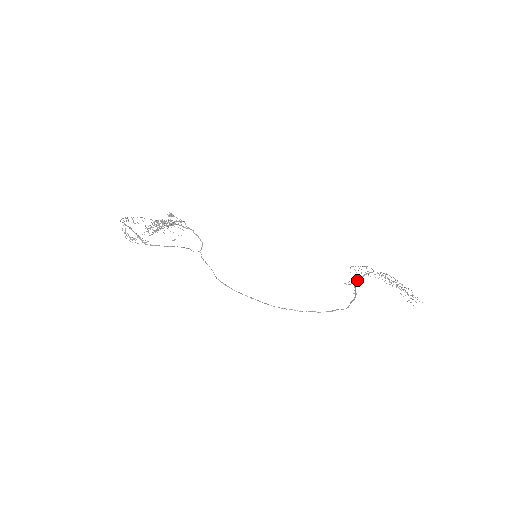
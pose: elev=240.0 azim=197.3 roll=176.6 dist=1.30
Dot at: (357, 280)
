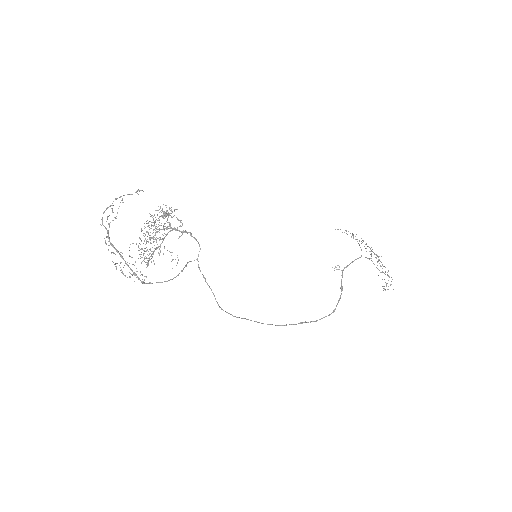
Dot at: (346, 267)
